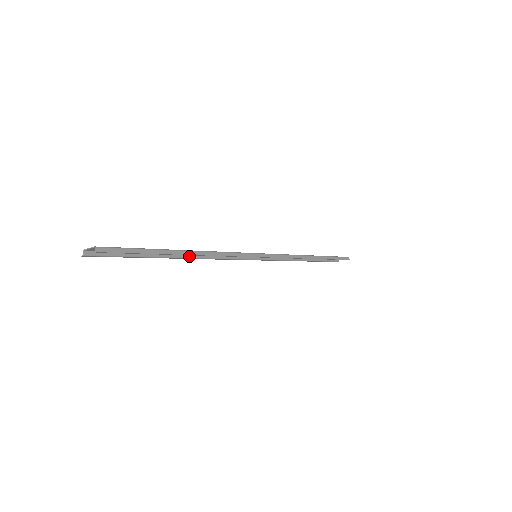
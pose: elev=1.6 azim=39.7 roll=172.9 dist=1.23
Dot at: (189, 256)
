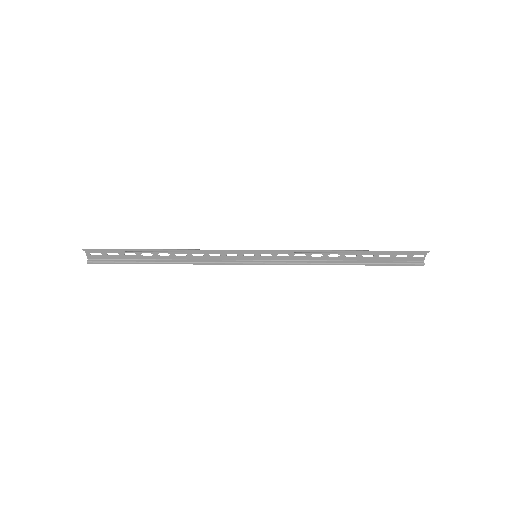
Dot at: (179, 261)
